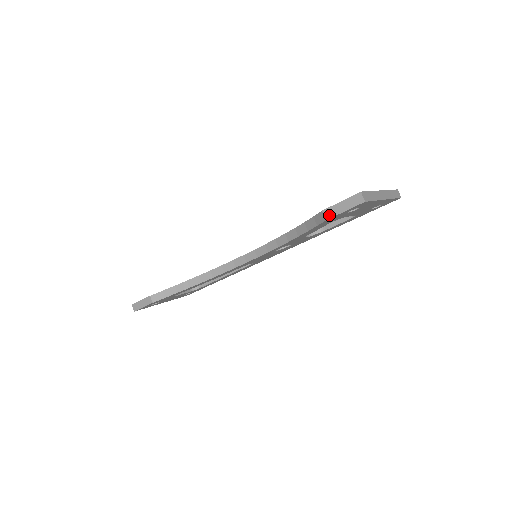
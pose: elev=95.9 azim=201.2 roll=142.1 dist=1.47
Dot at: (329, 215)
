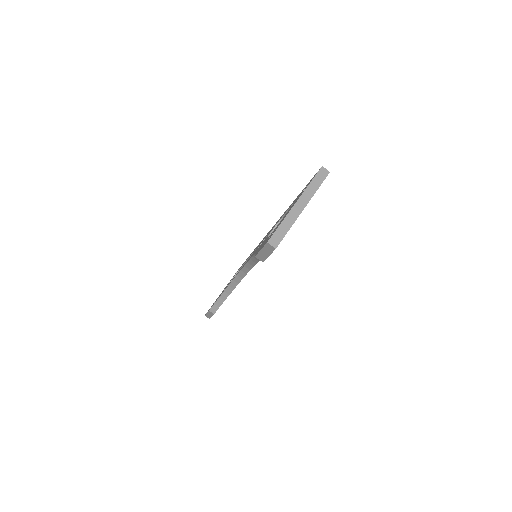
Dot at: (262, 259)
